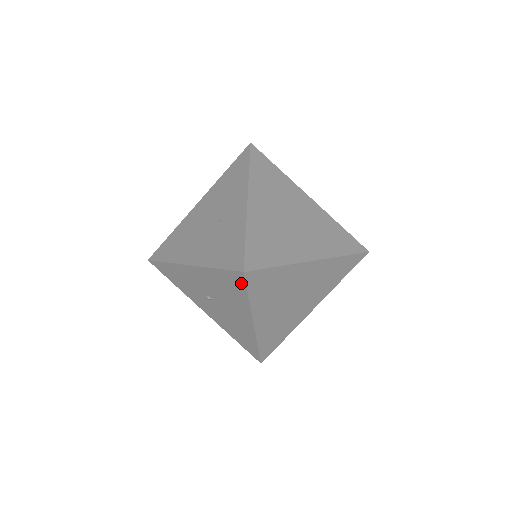
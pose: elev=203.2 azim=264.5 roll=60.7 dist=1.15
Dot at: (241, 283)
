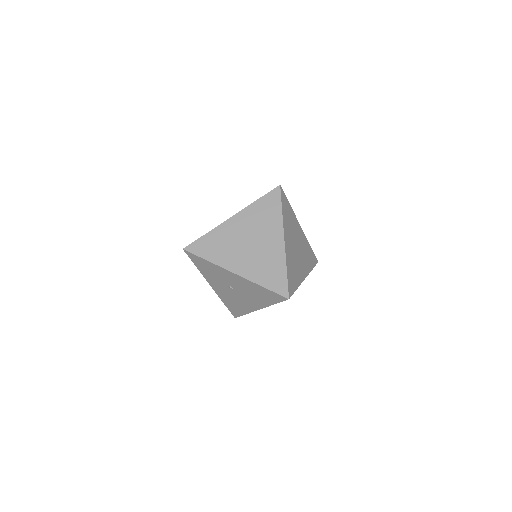
Dot at: (278, 299)
